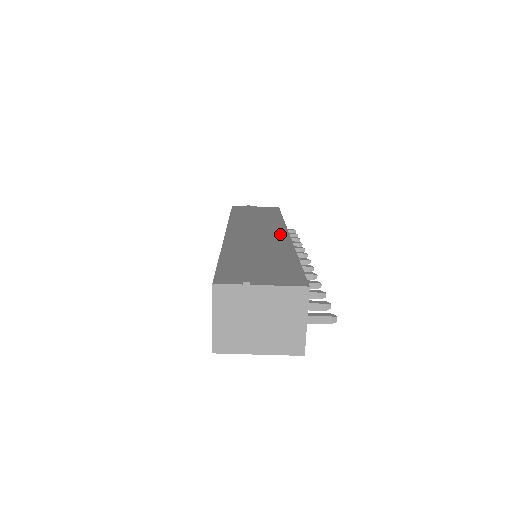
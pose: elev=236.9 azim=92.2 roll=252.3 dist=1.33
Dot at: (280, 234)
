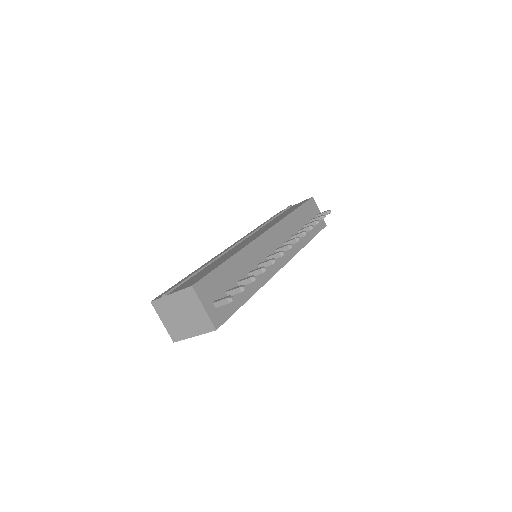
Dot at: (258, 235)
